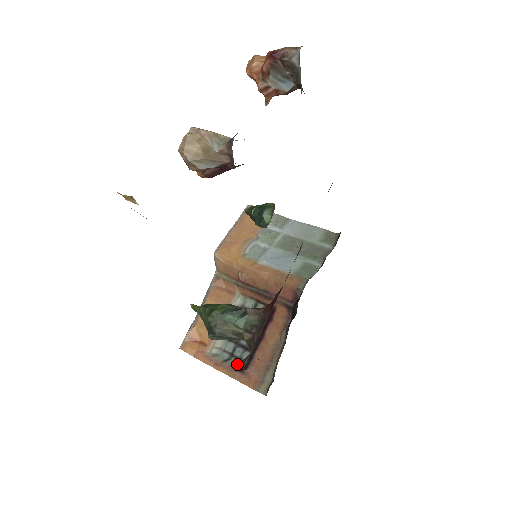
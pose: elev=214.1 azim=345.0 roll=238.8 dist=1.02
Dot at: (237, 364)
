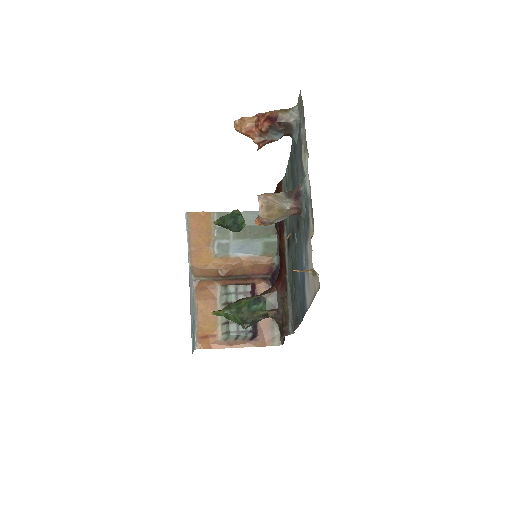
Dot at: (246, 336)
